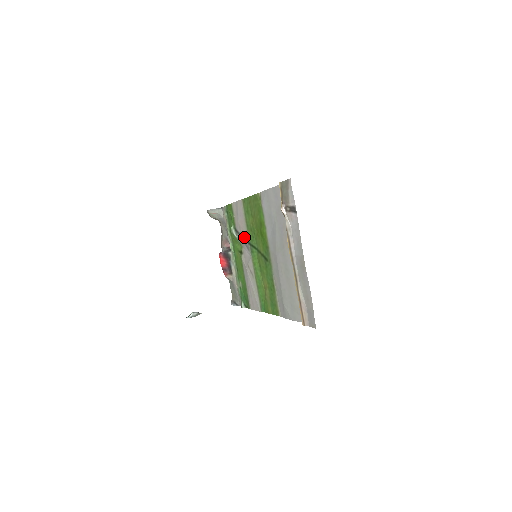
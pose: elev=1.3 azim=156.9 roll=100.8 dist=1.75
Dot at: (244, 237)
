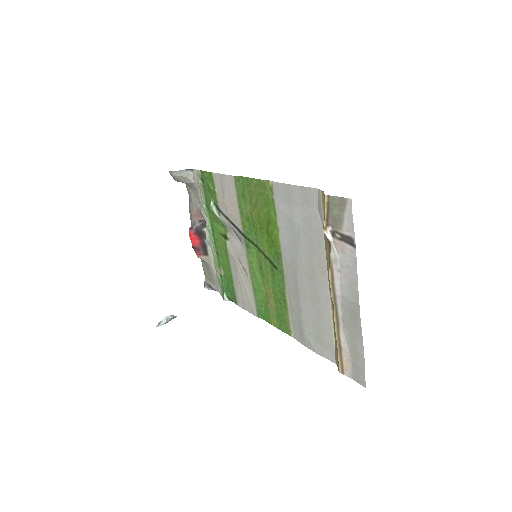
Dot at: (234, 224)
